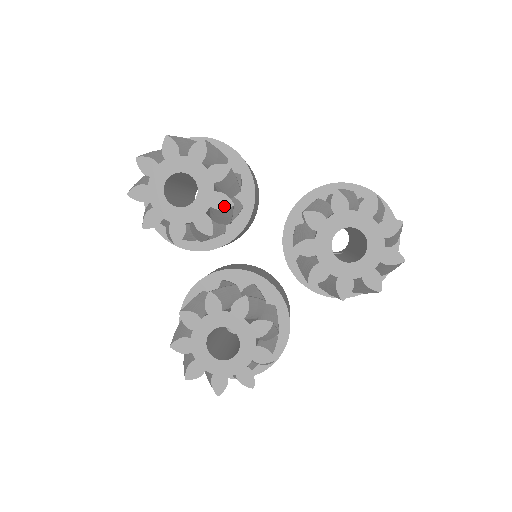
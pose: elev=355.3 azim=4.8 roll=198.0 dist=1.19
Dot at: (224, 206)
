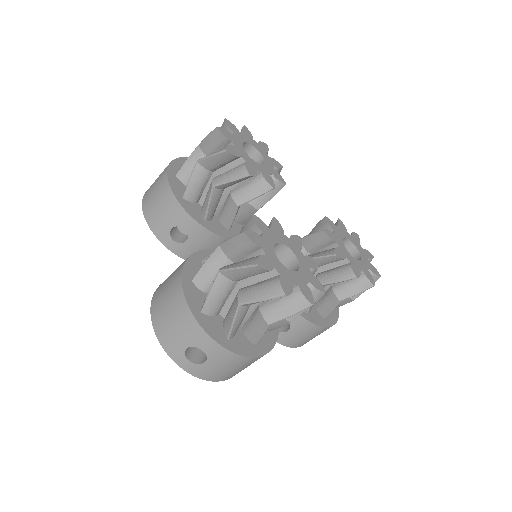
Dot at: (281, 180)
